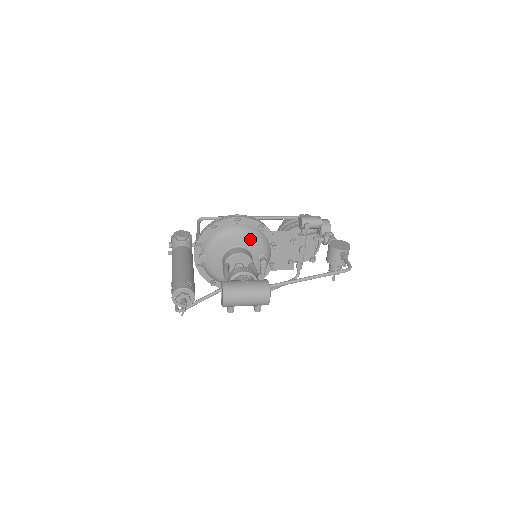
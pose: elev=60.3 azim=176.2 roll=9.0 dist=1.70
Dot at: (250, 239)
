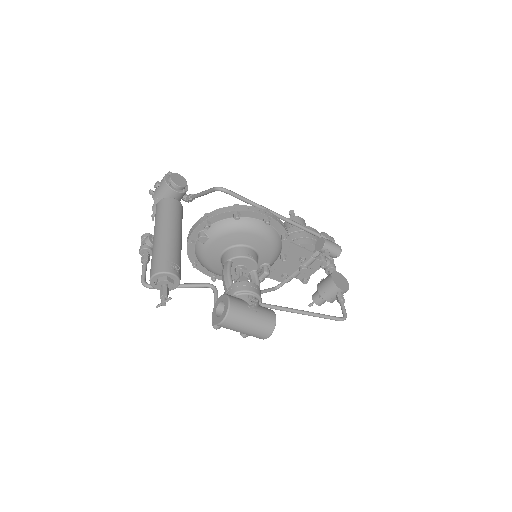
Dot at: (267, 245)
